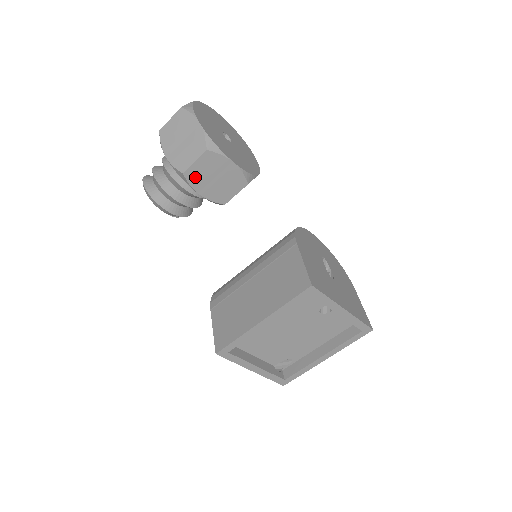
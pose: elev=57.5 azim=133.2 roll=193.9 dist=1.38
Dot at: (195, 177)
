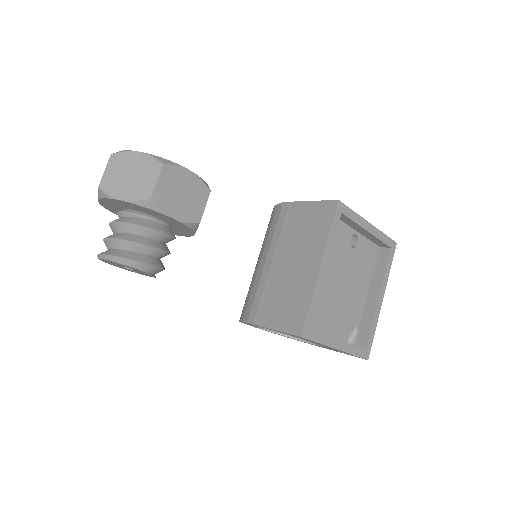
Dot at: (163, 199)
